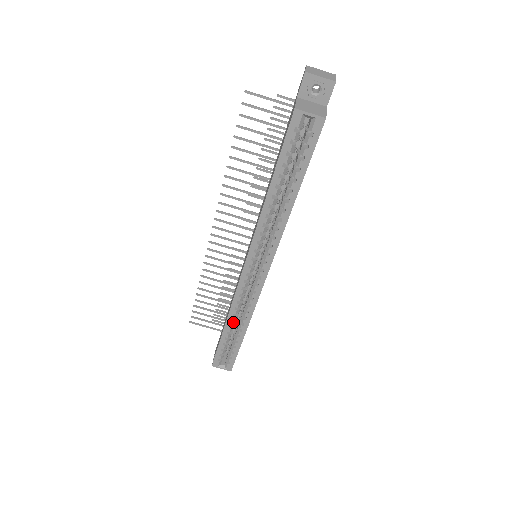
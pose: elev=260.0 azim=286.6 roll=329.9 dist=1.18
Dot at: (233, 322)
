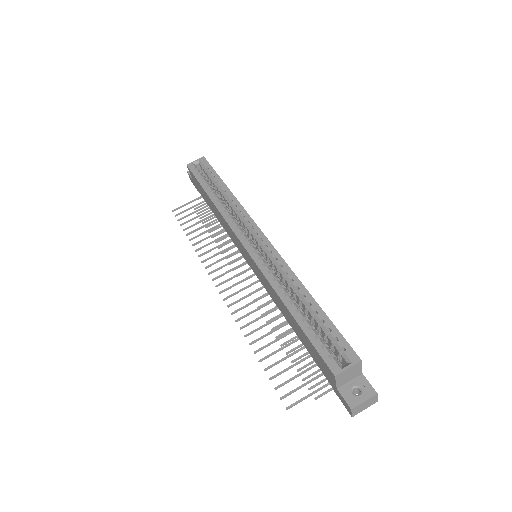
Dot at: (288, 296)
